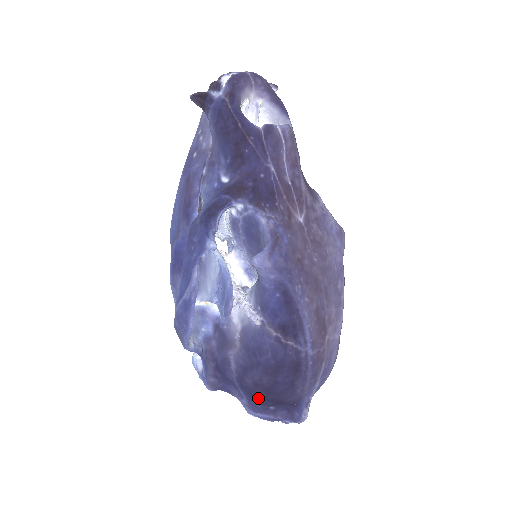
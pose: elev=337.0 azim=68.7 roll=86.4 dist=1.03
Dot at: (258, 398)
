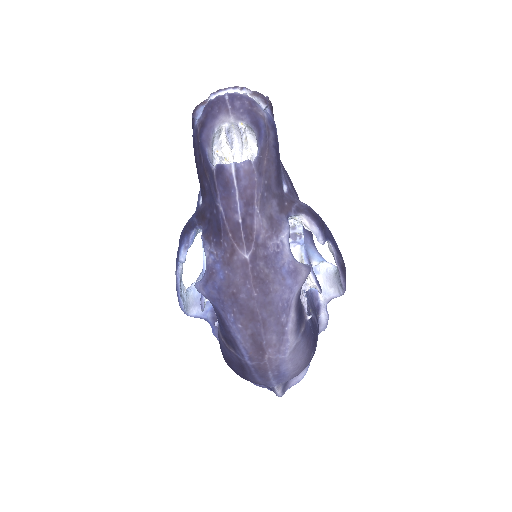
Dot at: occluded
